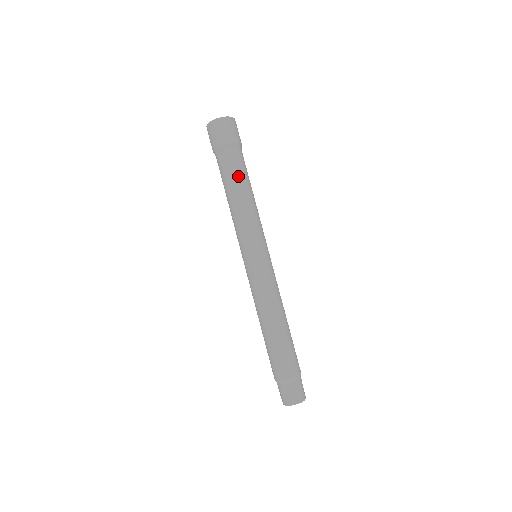
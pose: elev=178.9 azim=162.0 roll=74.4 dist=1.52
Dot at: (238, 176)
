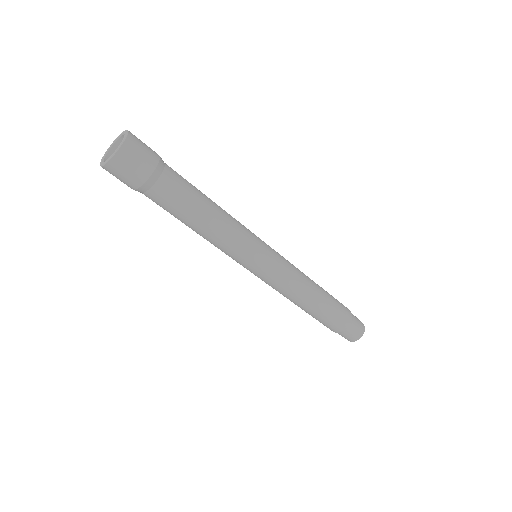
Dot at: (183, 210)
